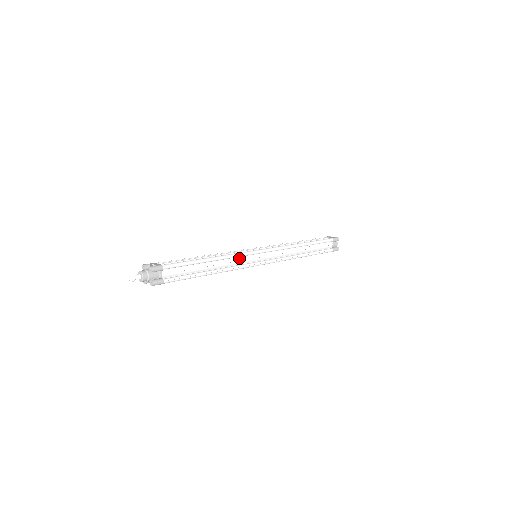
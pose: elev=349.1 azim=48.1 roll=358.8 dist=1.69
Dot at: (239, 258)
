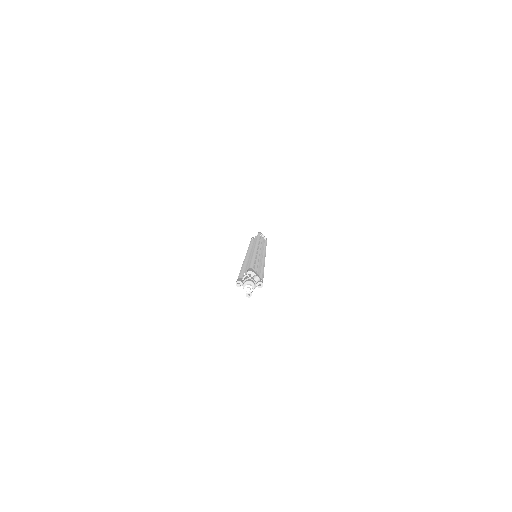
Dot at: occluded
